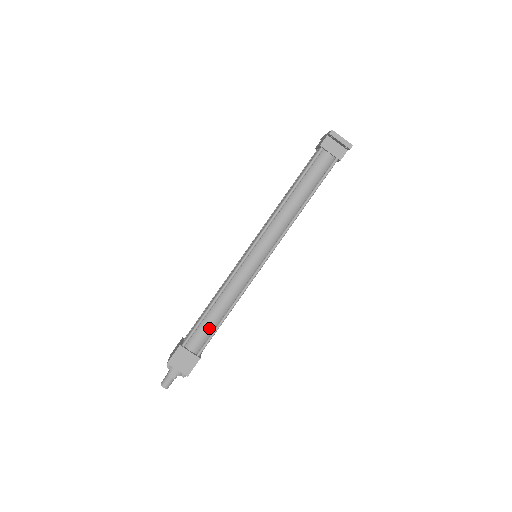
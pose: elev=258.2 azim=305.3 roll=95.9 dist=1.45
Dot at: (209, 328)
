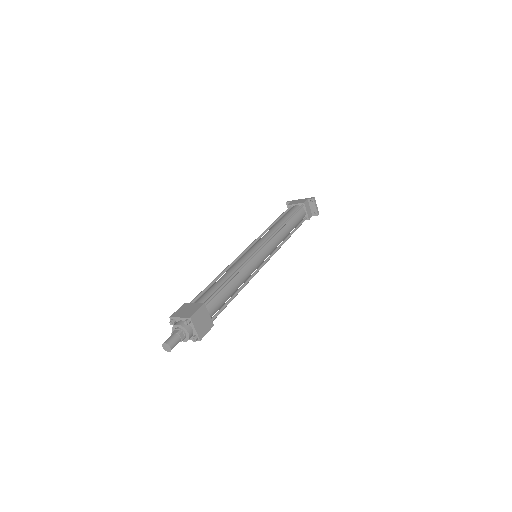
Dot at: (225, 298)
